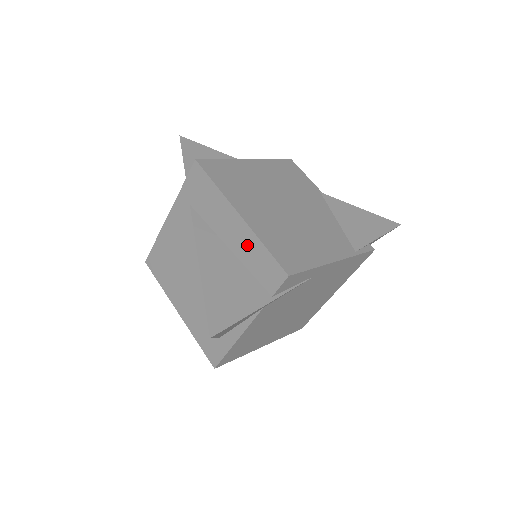
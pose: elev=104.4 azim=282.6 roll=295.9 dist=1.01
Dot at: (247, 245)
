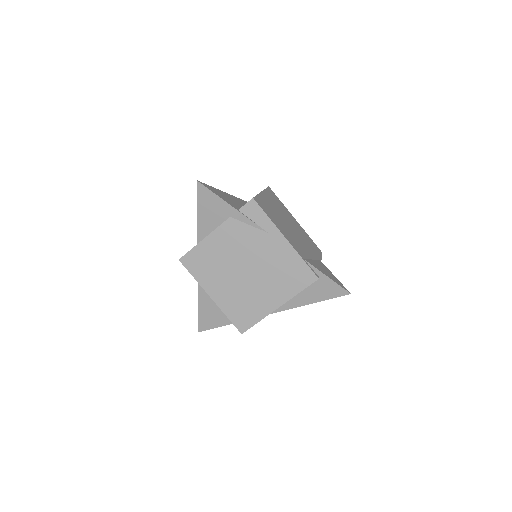
Dot at: occluded
